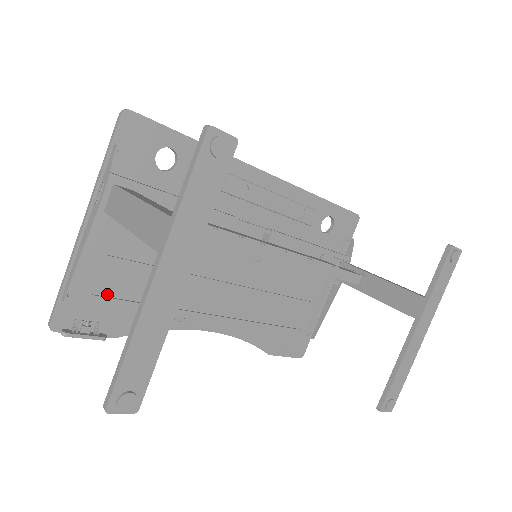
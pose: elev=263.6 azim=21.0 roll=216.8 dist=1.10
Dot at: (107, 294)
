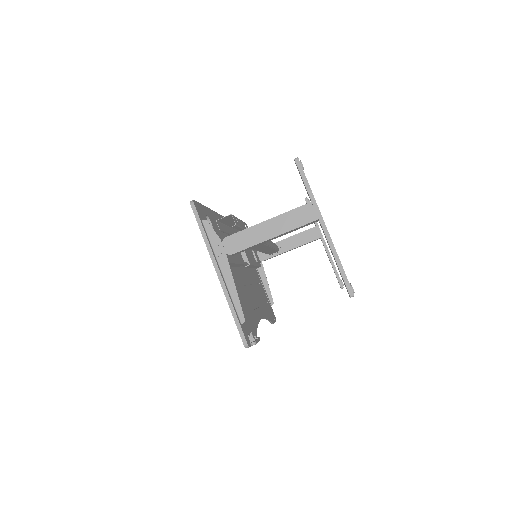
Dot at: occluded
